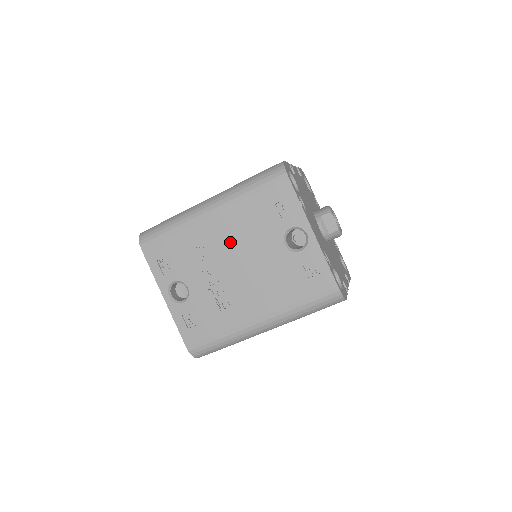
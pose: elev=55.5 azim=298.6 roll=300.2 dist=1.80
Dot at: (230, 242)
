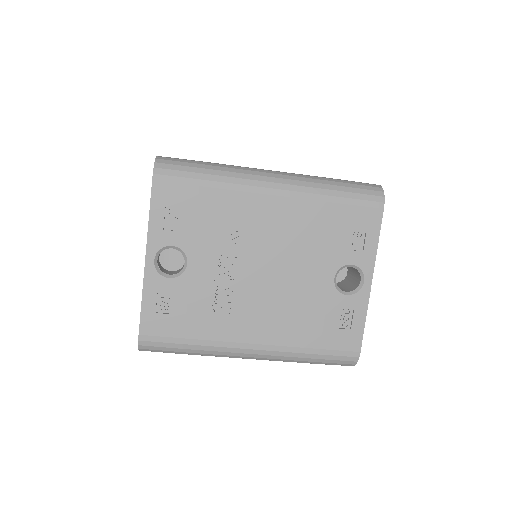
Dot at: (275, 240)
